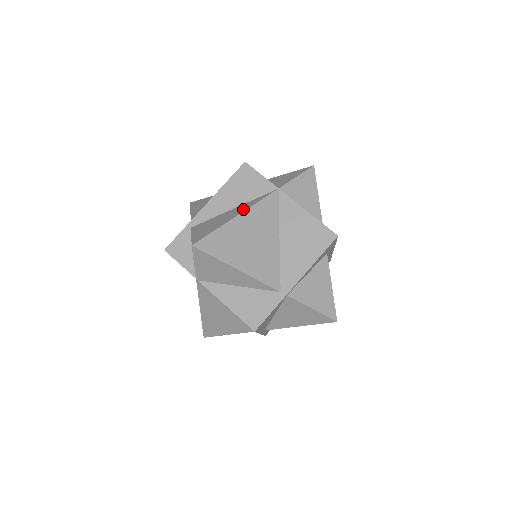
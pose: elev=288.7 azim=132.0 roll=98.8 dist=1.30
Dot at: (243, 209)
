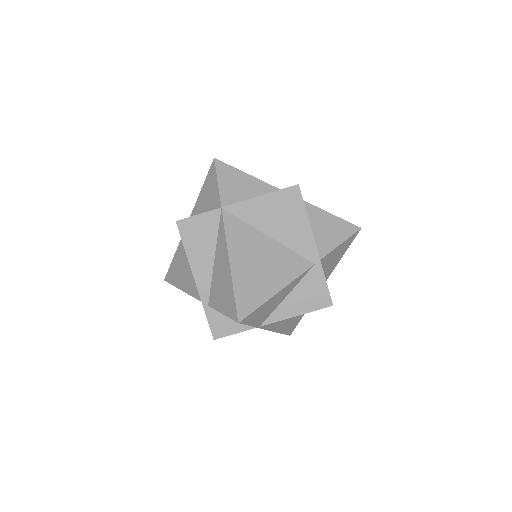
Dot at: (224, 253)
